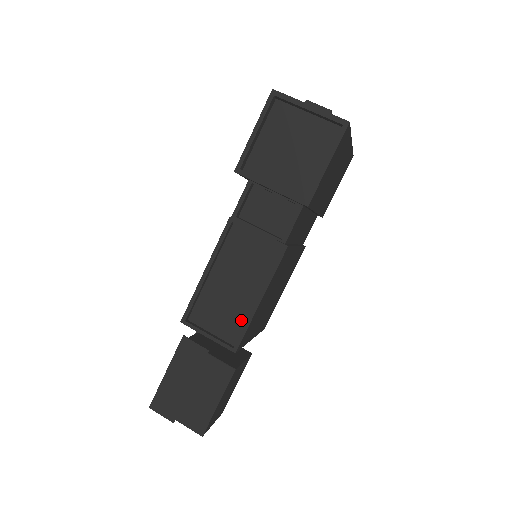
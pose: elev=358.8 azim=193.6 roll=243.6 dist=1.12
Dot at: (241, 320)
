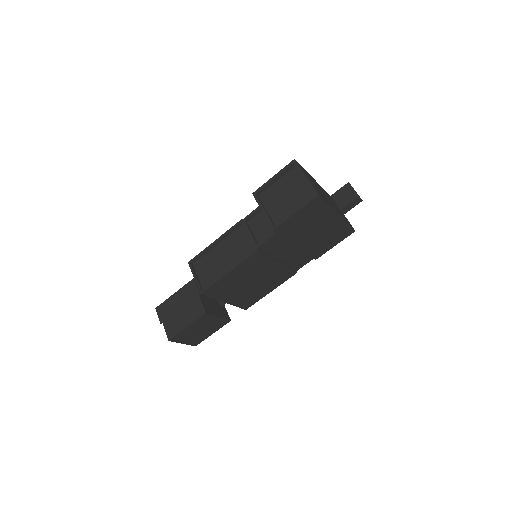
Dot at: (215, 279)
